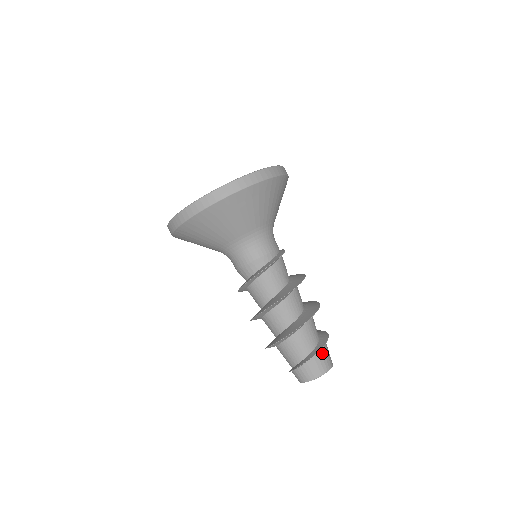
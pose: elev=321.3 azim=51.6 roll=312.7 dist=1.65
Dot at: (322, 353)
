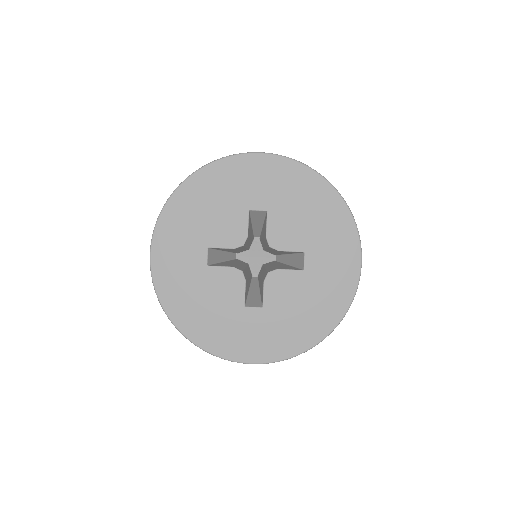
Dot at: occluded
